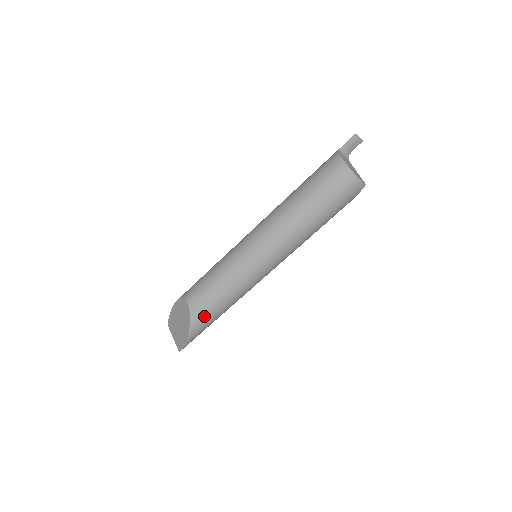
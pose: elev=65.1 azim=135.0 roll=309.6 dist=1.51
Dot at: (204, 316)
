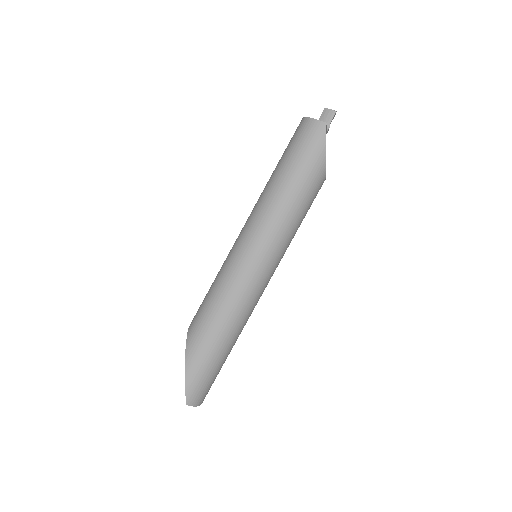
Dot at: (198, 329)
